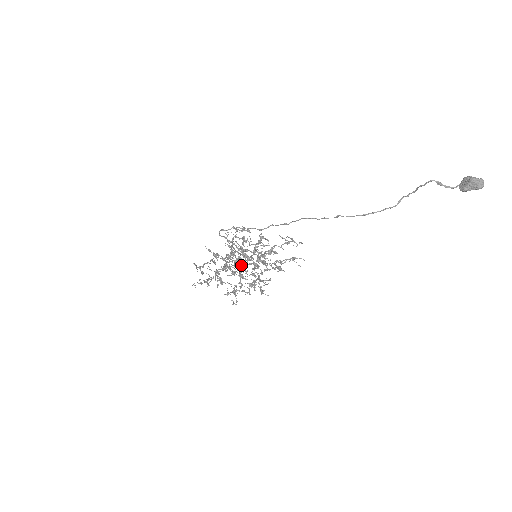
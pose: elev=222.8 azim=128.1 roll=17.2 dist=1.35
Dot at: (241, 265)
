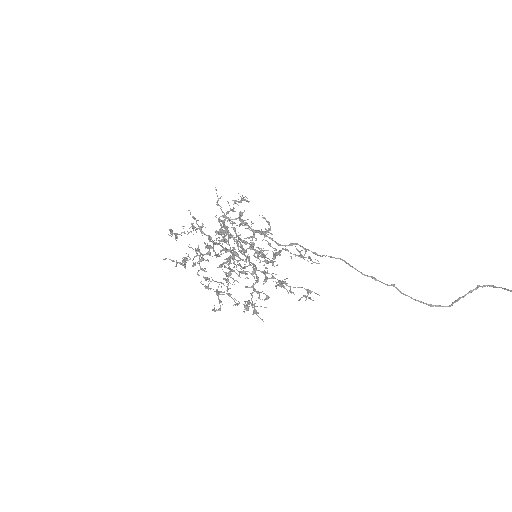
Dot at: (234, 262)
